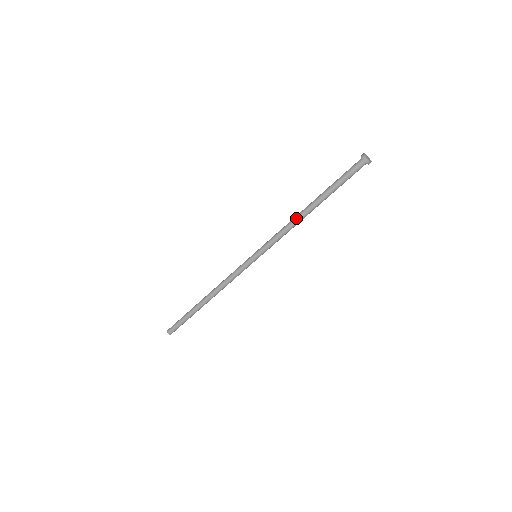
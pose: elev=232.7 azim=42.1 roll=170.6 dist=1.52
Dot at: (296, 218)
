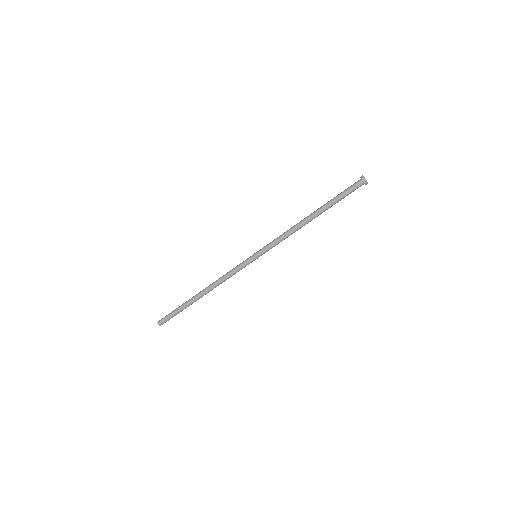
Dot at: (298, 225)
